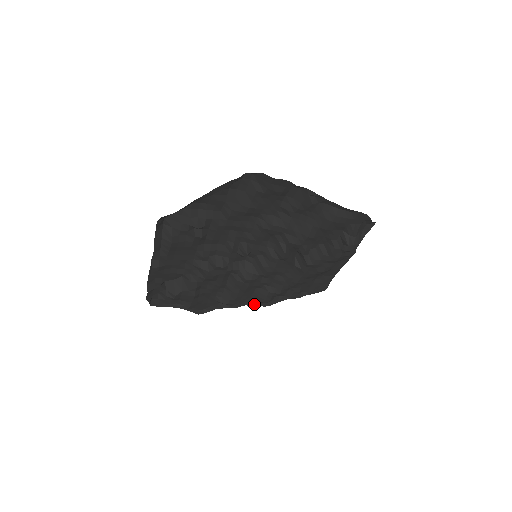
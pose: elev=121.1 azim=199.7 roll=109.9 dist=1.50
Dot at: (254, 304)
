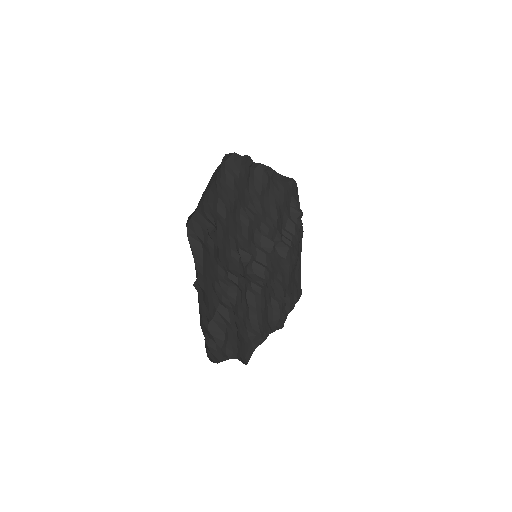
Dot at: (273, 330)
